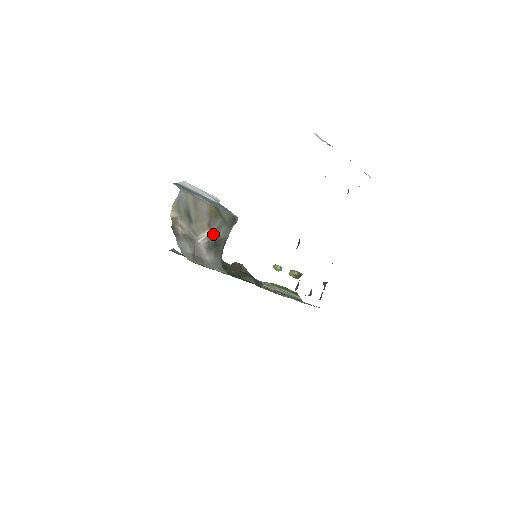
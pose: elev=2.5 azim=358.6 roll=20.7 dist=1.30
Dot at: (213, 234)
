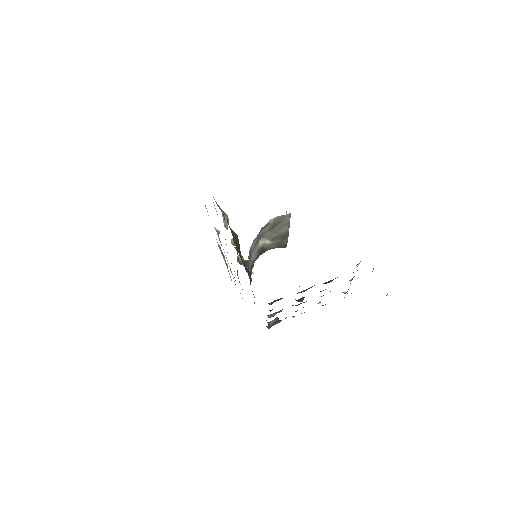
Dot at: (268, 244)
